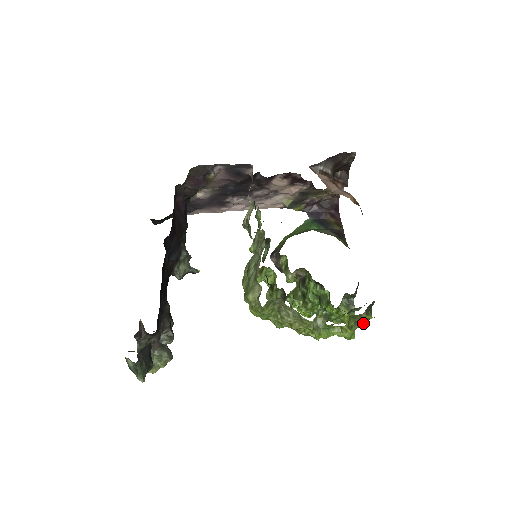
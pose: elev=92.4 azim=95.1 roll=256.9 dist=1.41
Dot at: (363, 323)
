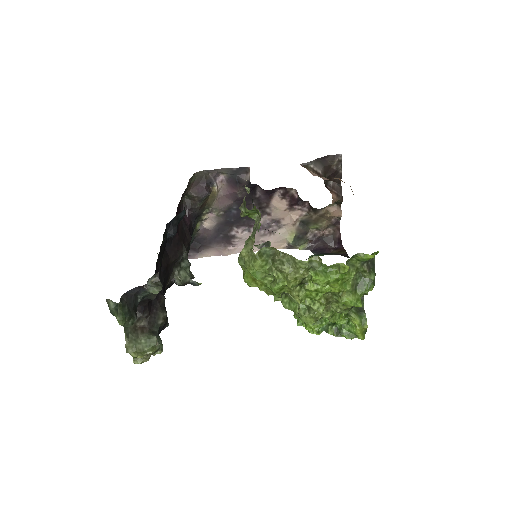
Dot at: (367, 285)
